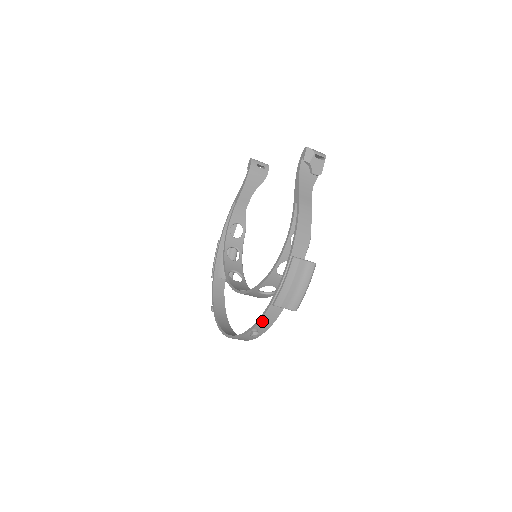
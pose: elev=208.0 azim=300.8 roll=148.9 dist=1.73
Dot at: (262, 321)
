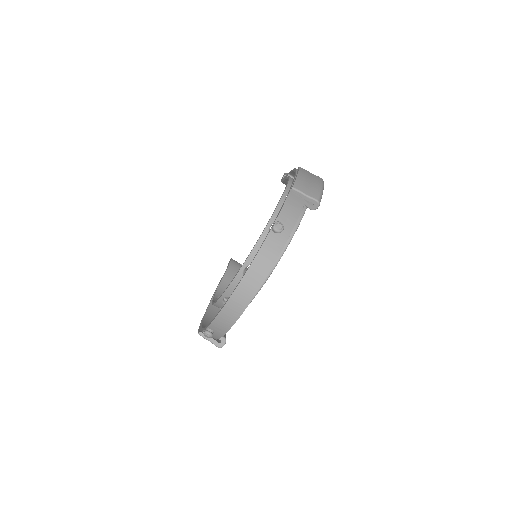
Dot at: (283, 212)
